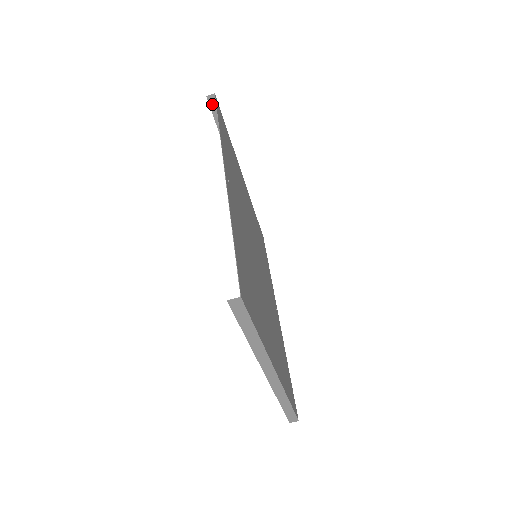
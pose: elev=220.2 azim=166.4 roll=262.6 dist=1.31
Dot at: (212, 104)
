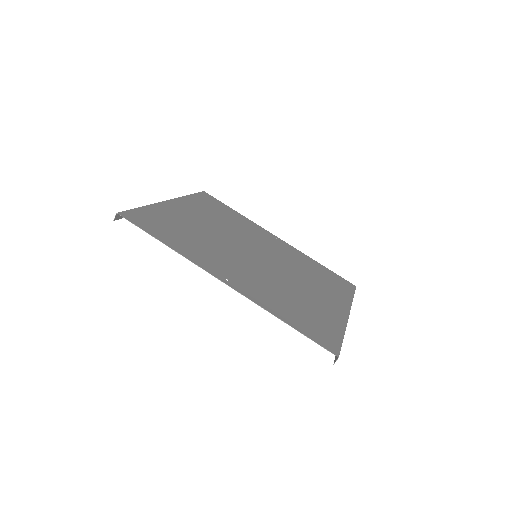
Dot at: (120, 217)
